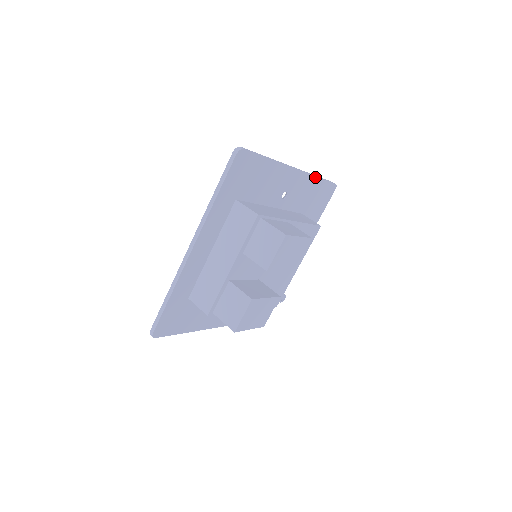
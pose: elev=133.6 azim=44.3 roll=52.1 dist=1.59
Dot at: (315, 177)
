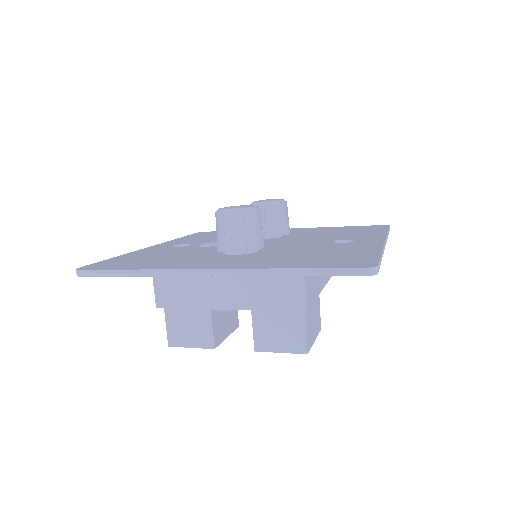
Dot at: occluded
